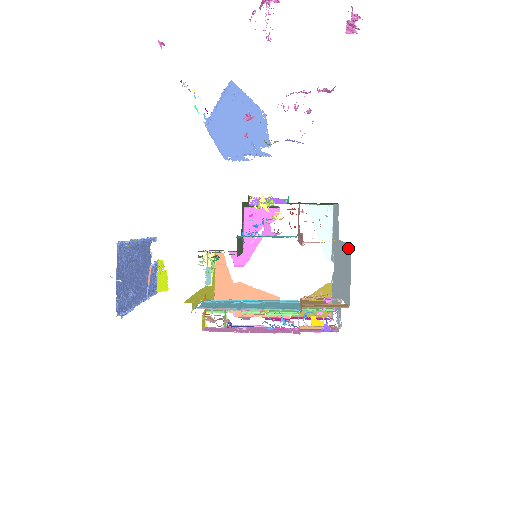
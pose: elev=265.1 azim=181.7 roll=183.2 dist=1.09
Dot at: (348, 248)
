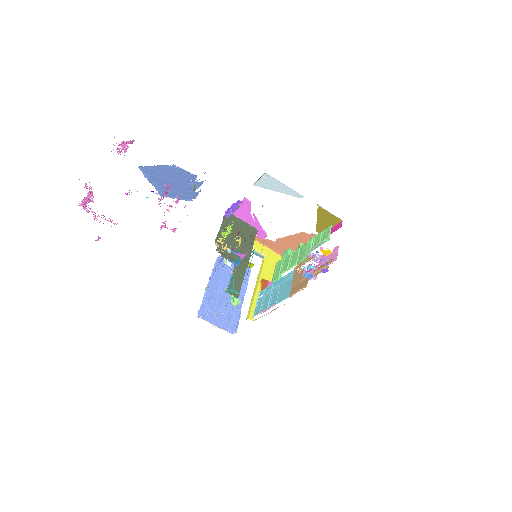
Dot at: occluded
